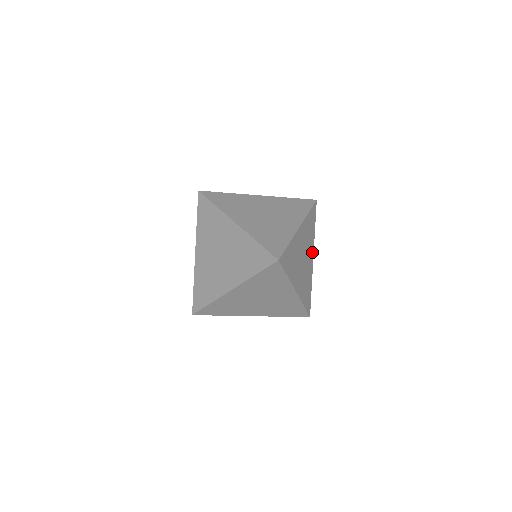
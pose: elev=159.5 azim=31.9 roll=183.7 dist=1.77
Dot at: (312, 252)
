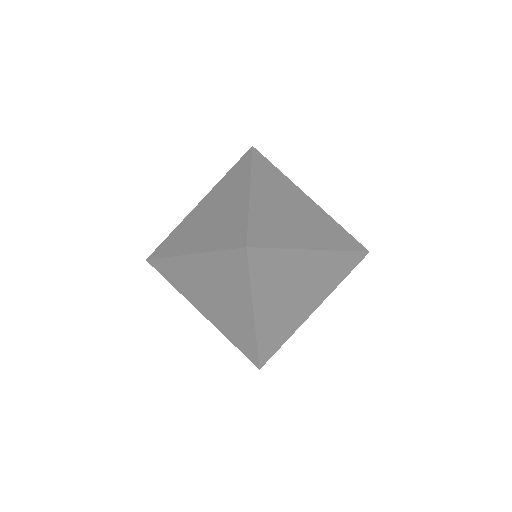
Dot at: (318, 301)
